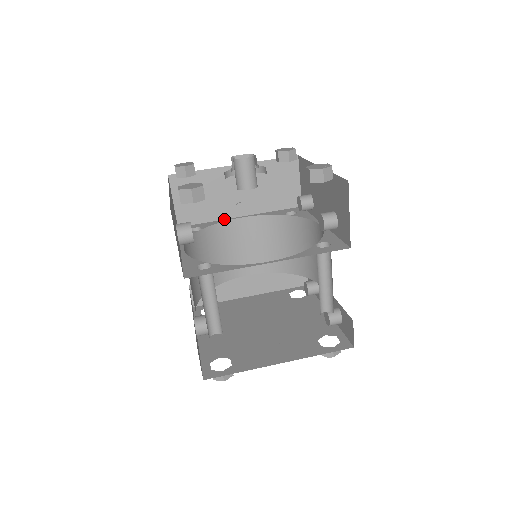
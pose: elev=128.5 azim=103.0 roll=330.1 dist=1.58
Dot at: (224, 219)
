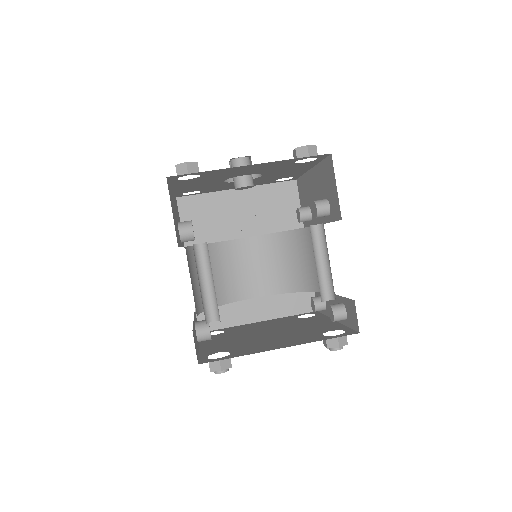
Dot at: occluded
